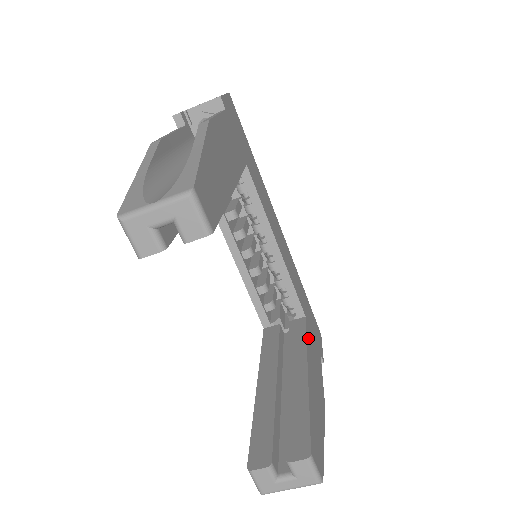
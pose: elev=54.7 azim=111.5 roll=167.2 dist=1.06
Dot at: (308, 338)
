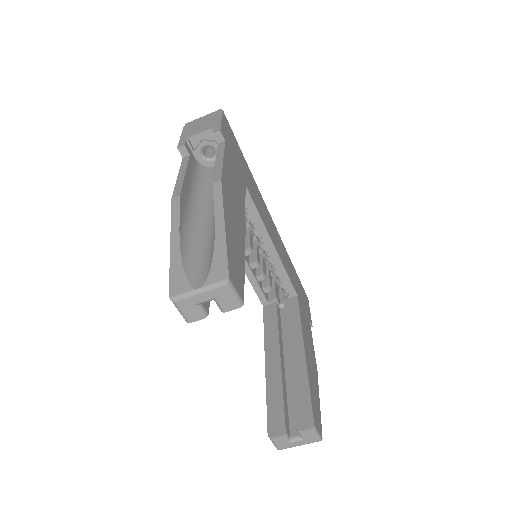
Dot at: (301, 316)
